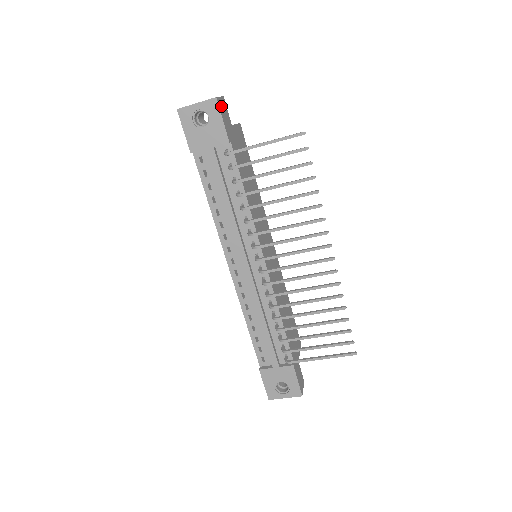
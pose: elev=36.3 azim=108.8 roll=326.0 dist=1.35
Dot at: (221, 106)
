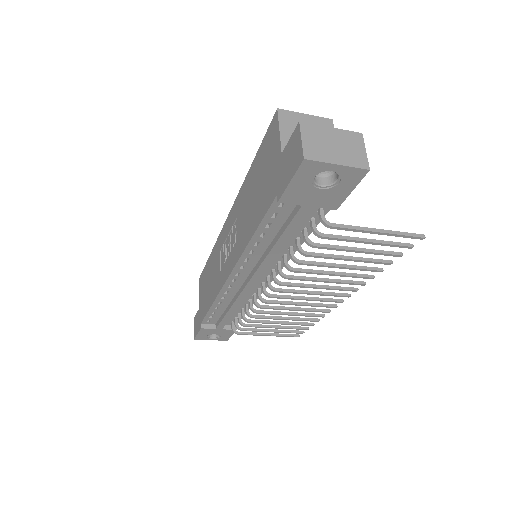
Dot at: occluded
